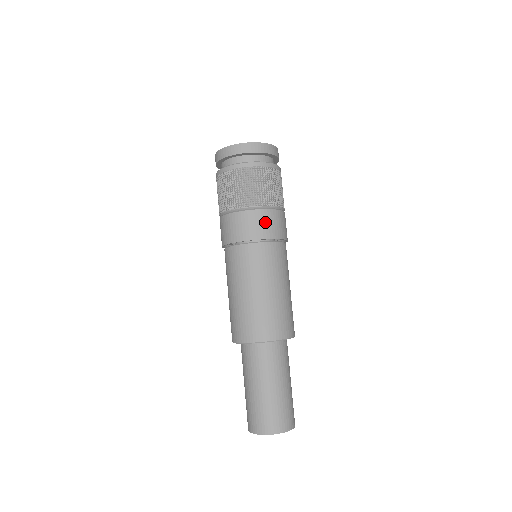
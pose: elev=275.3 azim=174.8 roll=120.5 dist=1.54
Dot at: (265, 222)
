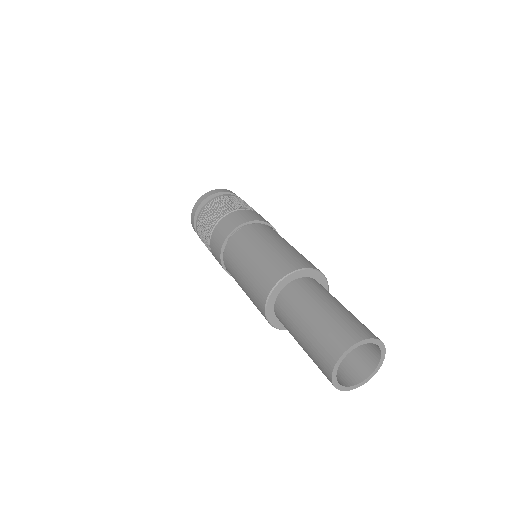
Dot at: occluded
